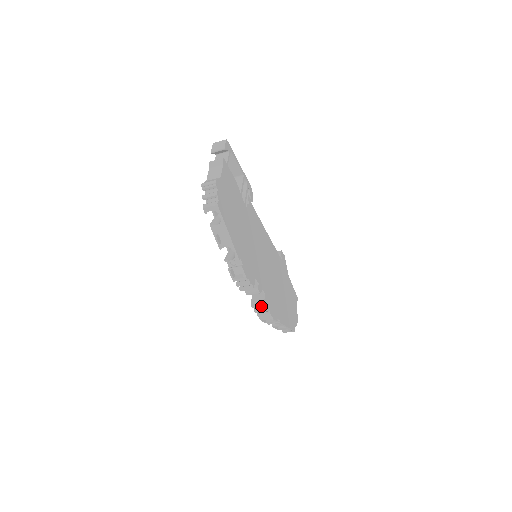
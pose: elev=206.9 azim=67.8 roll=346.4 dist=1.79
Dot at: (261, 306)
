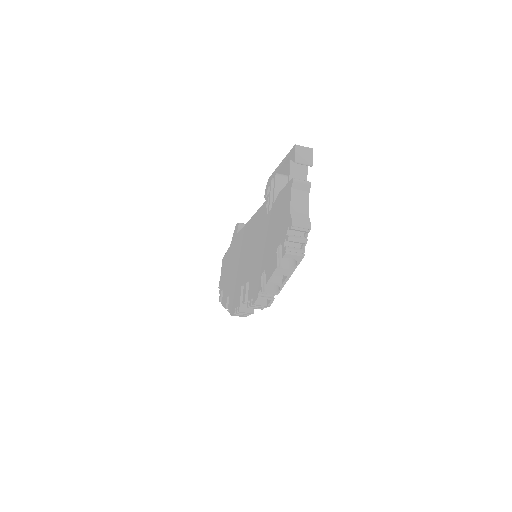
Dot at: (249, 313)
